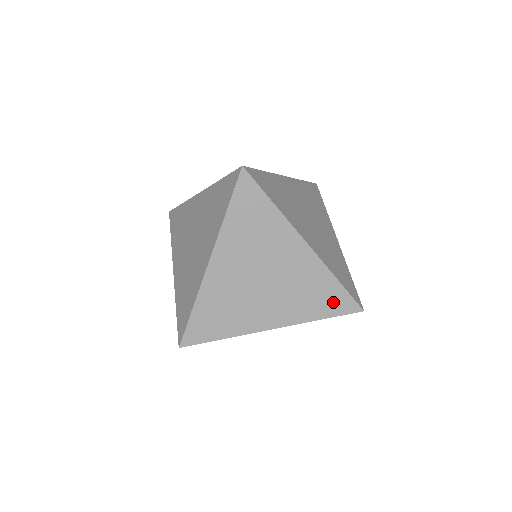
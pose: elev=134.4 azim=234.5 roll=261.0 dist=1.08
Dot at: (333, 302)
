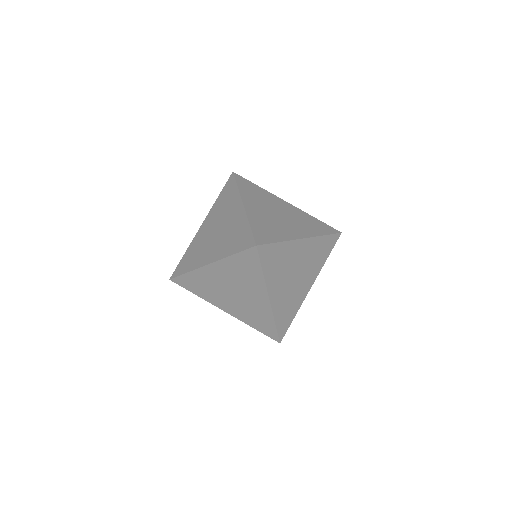
Dot at: (266, 328)
